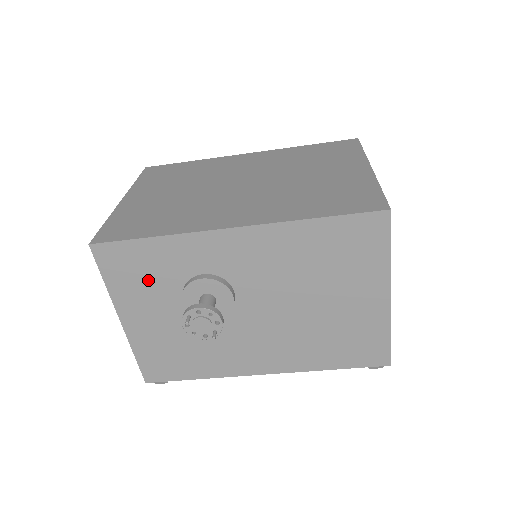
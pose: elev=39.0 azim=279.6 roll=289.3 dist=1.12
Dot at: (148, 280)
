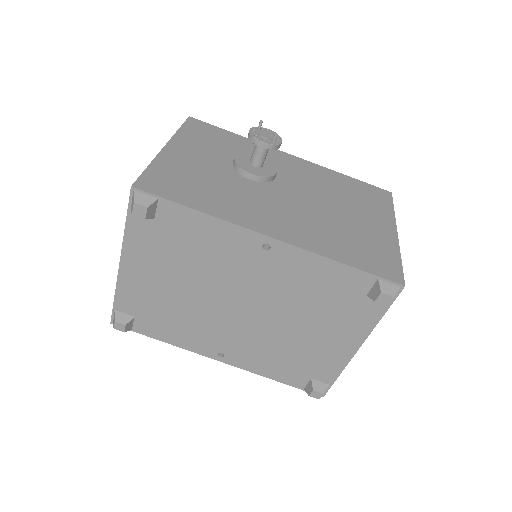
Dot at: (213, 143)
